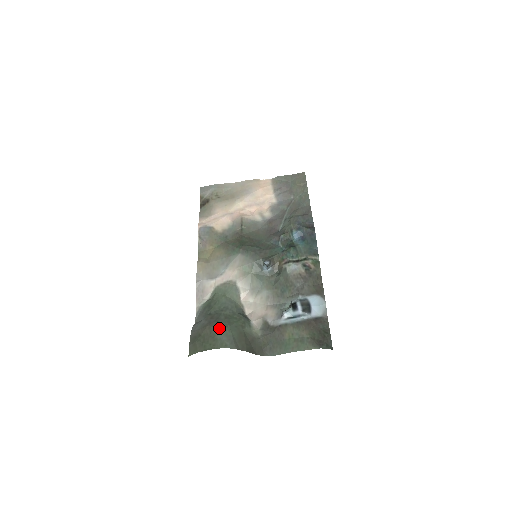
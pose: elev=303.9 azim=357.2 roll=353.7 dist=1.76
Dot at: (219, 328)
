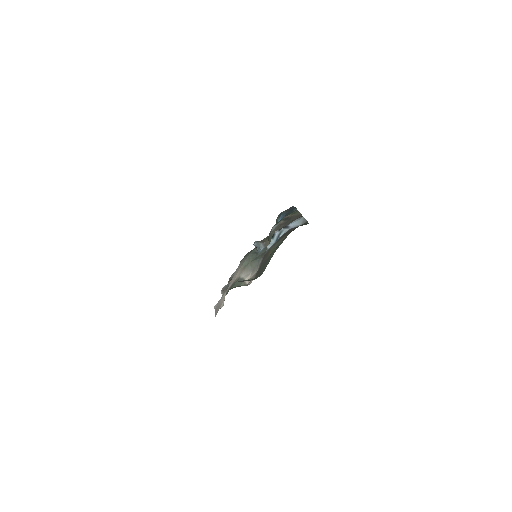
Dot at: occluded
